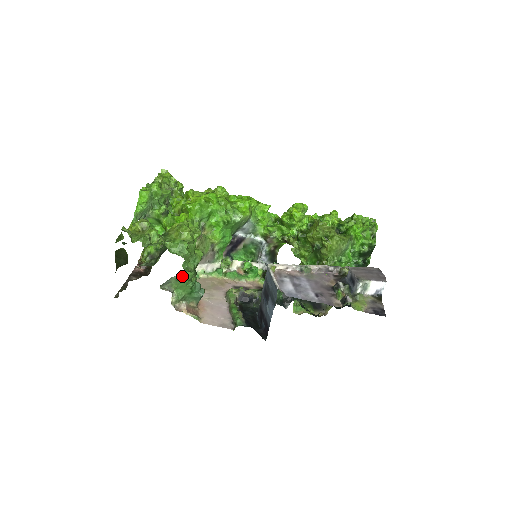
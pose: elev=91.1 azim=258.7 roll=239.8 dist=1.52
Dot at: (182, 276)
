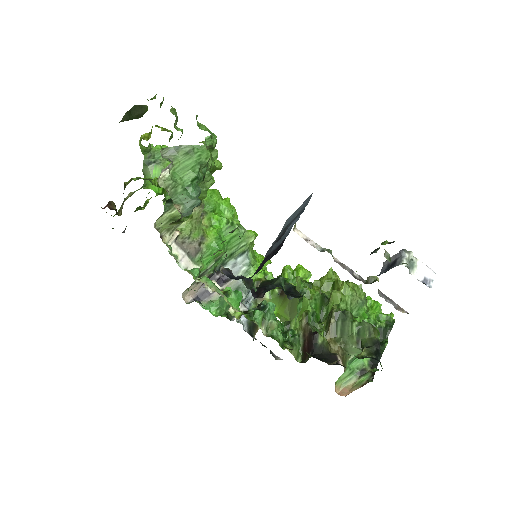
Dot at: (197, 149)
